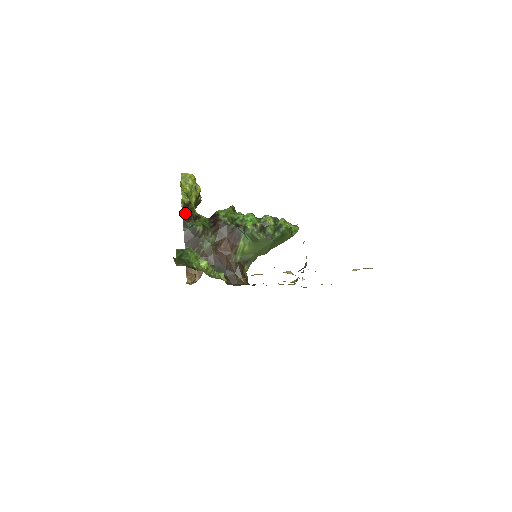
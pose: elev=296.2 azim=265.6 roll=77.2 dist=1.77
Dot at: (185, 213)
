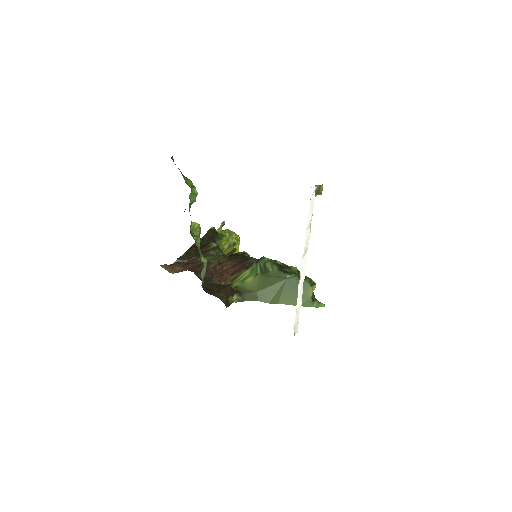
Dot at: (210, 234)
